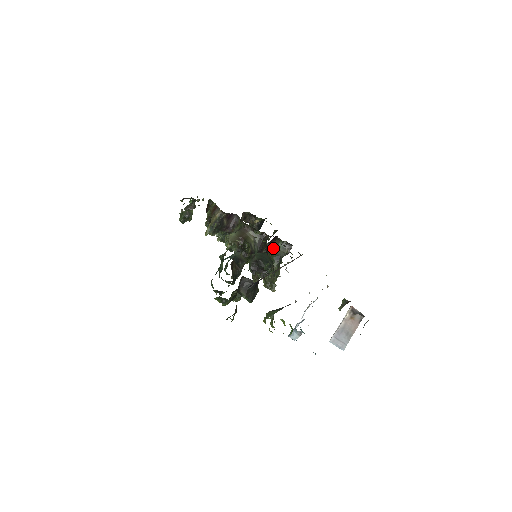
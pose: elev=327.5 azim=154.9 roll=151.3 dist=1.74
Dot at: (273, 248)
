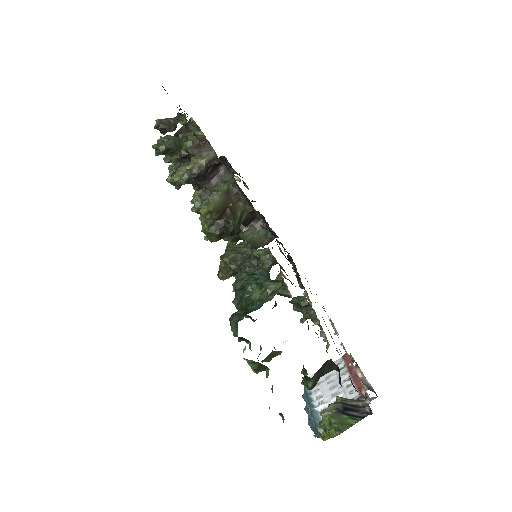
Dot at: (252, 231)
